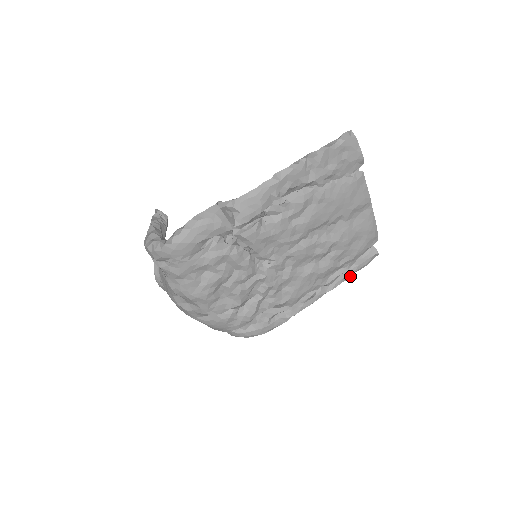
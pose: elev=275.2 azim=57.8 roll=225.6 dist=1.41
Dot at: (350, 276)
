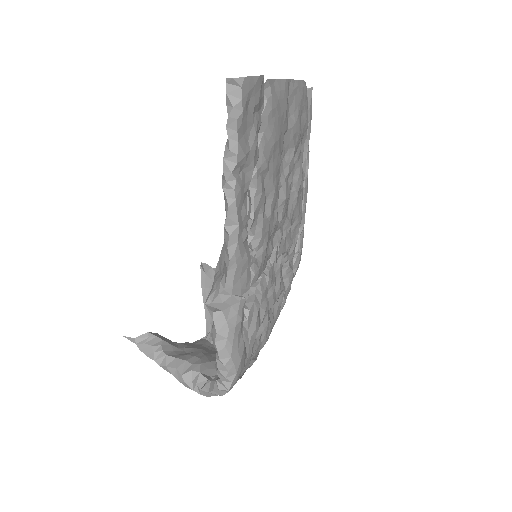
Dot at: (309, 136)
